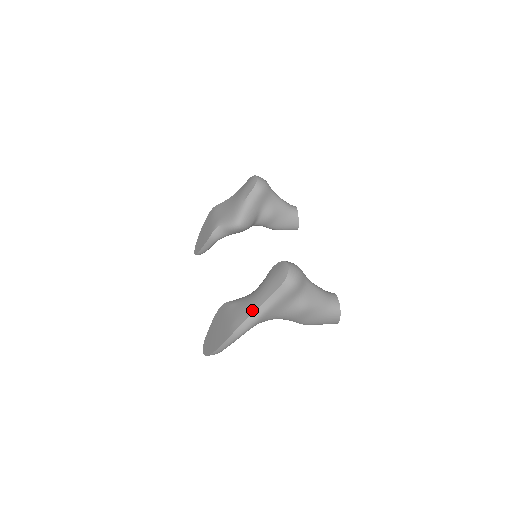
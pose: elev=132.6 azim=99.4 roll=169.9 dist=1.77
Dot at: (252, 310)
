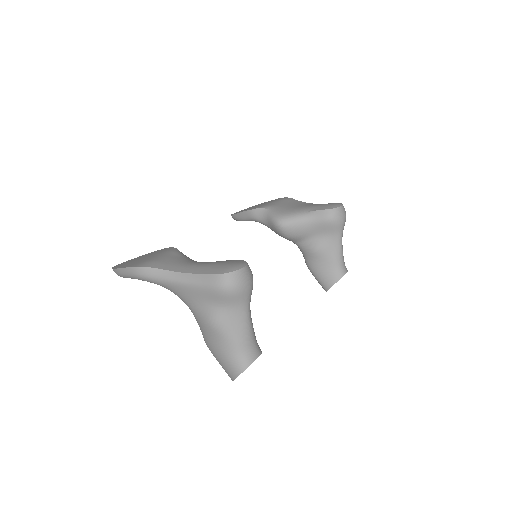
Dot at: (173, 268)
